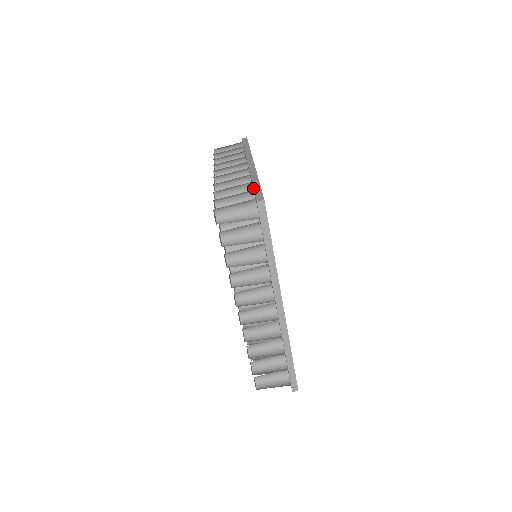
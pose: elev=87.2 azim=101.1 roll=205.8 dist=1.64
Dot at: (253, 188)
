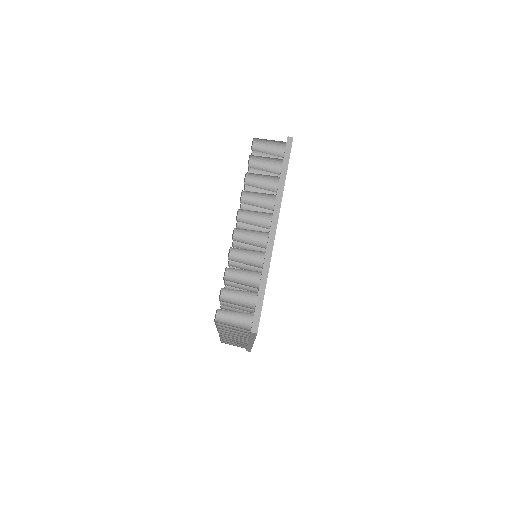
Dot at: (257, 296)
